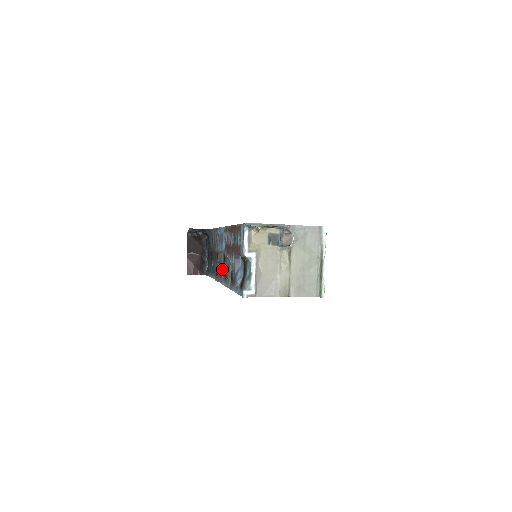
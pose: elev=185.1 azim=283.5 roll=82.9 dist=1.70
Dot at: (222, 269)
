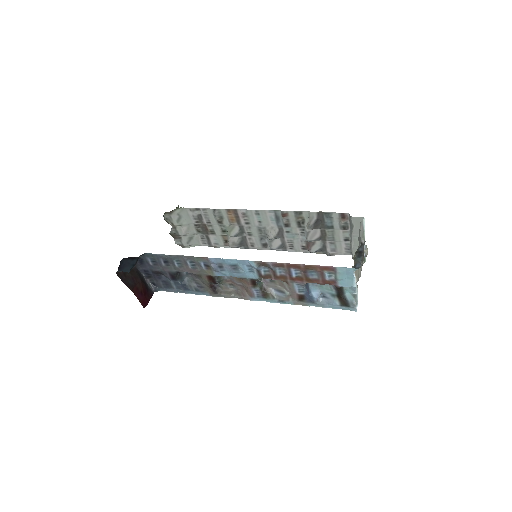
Dot at: (251, 291)
